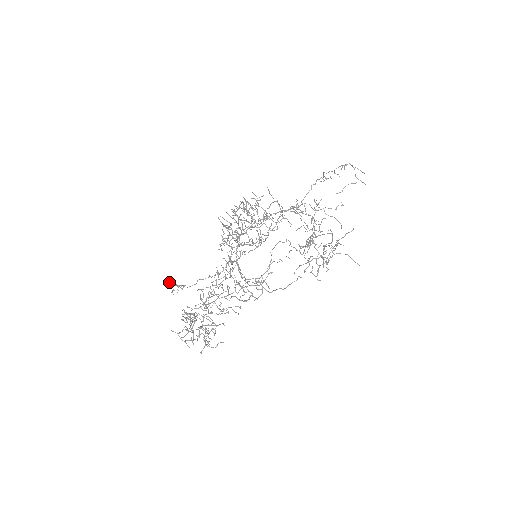
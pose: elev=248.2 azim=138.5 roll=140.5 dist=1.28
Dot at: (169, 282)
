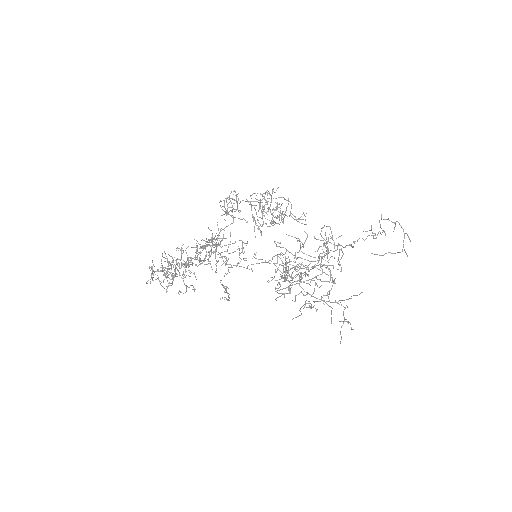
Dot at: (225, 286)
